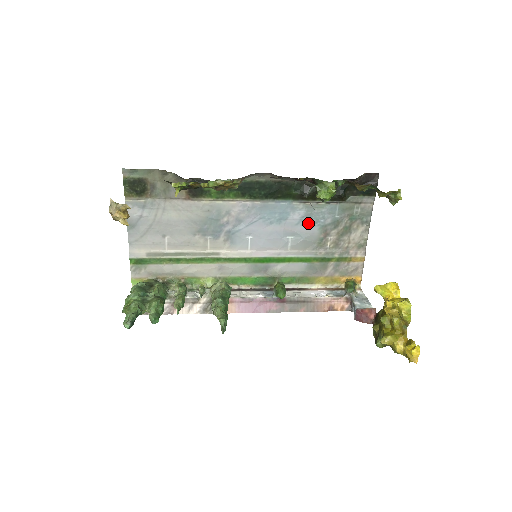
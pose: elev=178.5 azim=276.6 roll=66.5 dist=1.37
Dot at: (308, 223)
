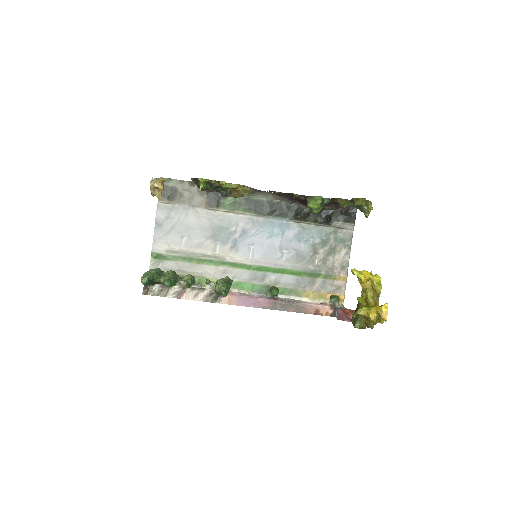
Dot at: (300, 241)
